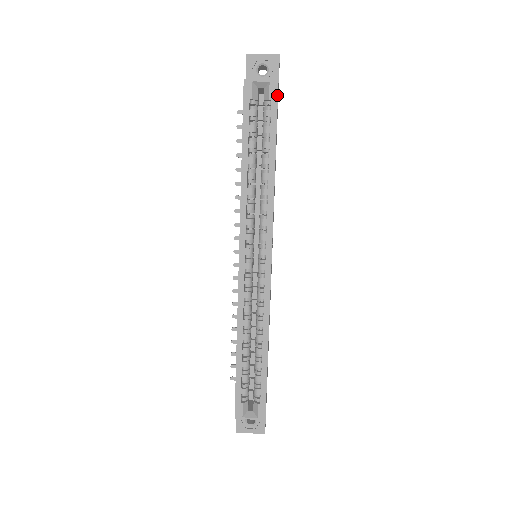
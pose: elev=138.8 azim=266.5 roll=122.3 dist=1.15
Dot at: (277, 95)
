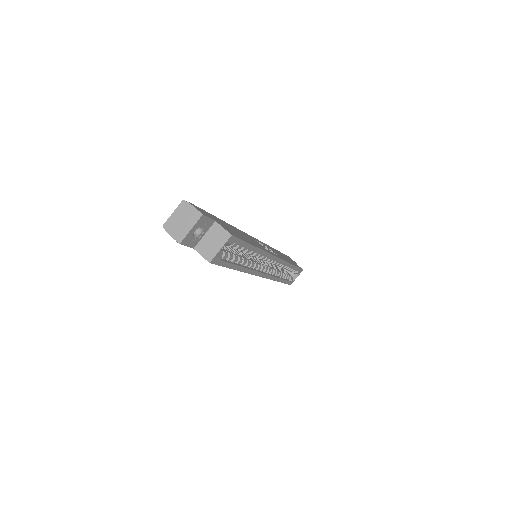
Dot at: (236, 238)
